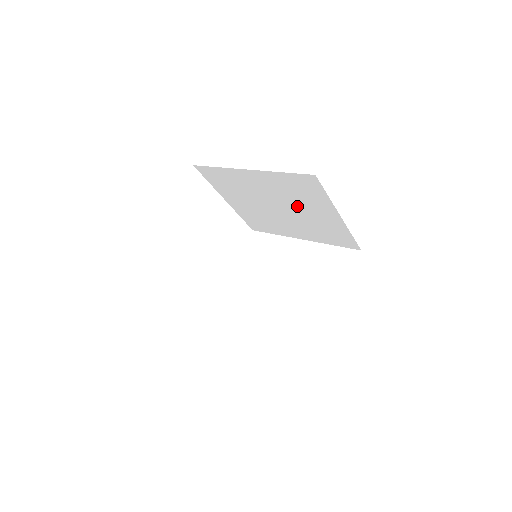
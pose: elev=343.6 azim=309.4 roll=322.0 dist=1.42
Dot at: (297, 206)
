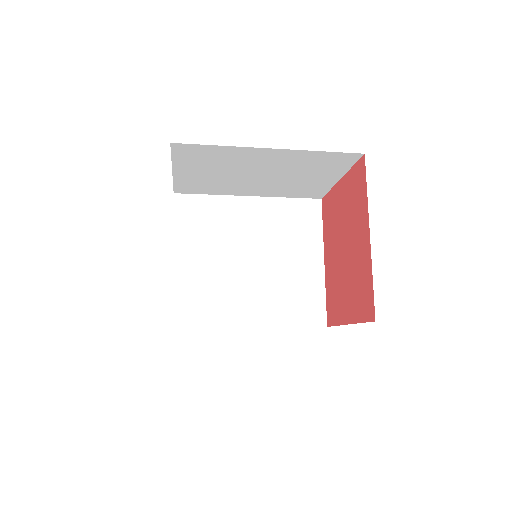
Dot at: (279, 251)
